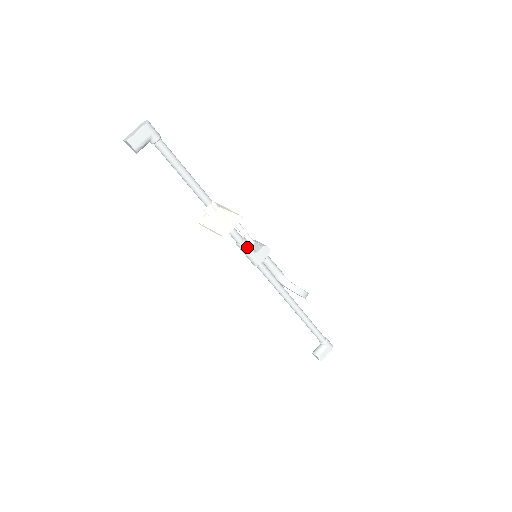
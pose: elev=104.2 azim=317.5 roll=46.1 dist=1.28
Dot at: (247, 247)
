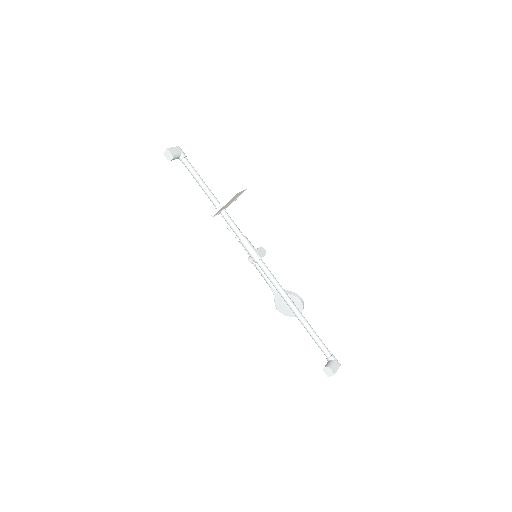
Dot at: (249, 242)
